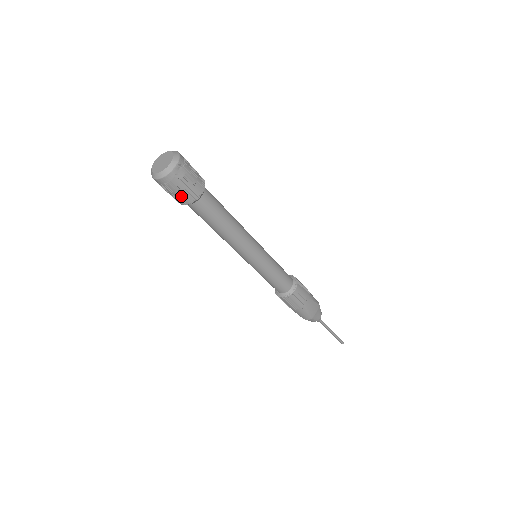
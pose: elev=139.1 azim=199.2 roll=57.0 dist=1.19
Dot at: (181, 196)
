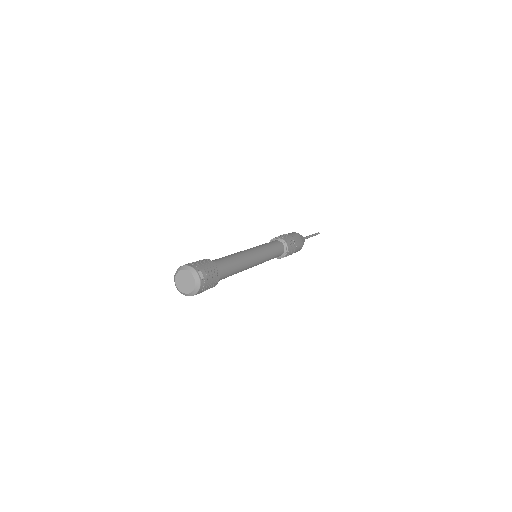
Dot at: (212, 284)
